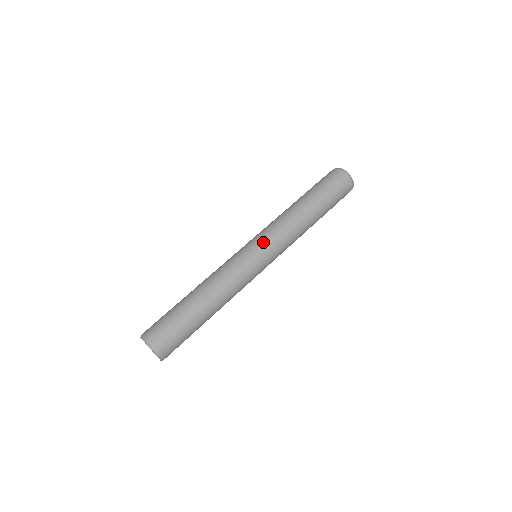
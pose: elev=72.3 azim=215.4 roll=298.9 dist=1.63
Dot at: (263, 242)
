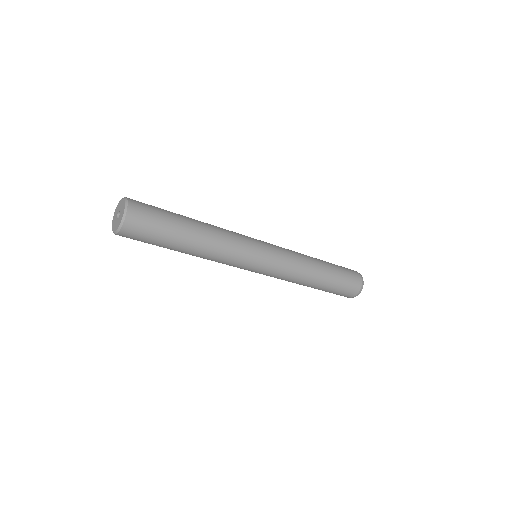
Dot at: (274, 251)
